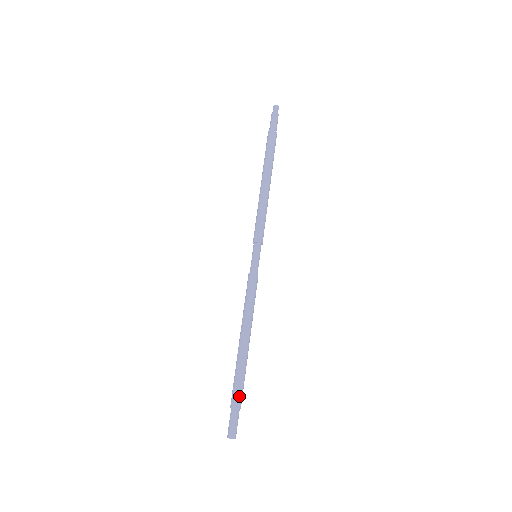
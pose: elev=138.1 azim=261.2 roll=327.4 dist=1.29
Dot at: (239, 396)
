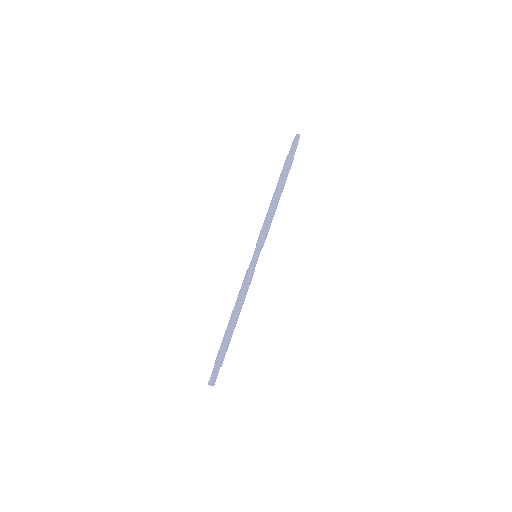
Dot at: (222, 357)
